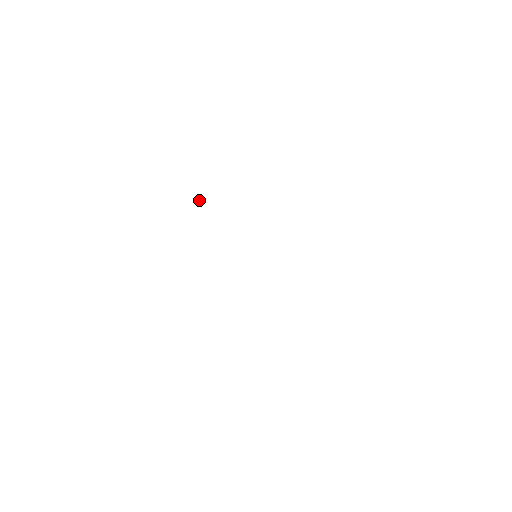
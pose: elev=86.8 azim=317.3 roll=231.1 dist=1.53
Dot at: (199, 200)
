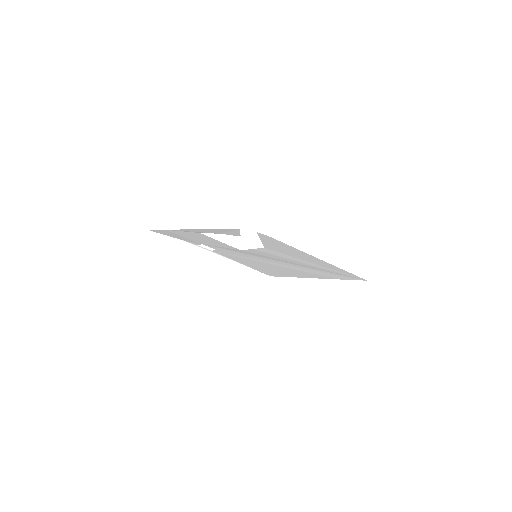
Dot at: occluded
